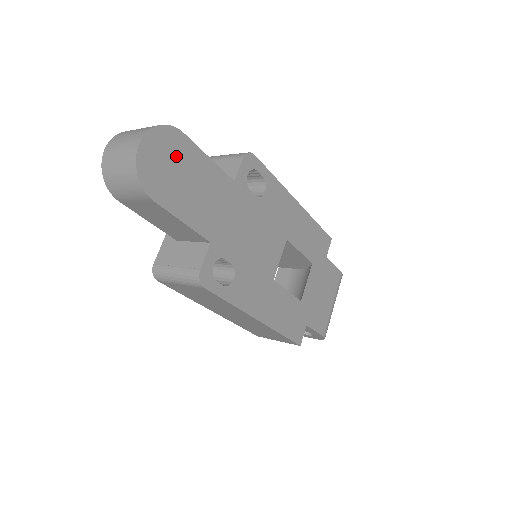
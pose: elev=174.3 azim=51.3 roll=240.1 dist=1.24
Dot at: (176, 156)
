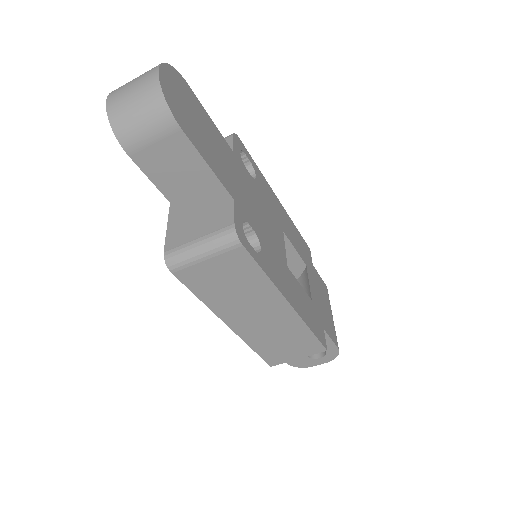
Dot at: (188, 100)
